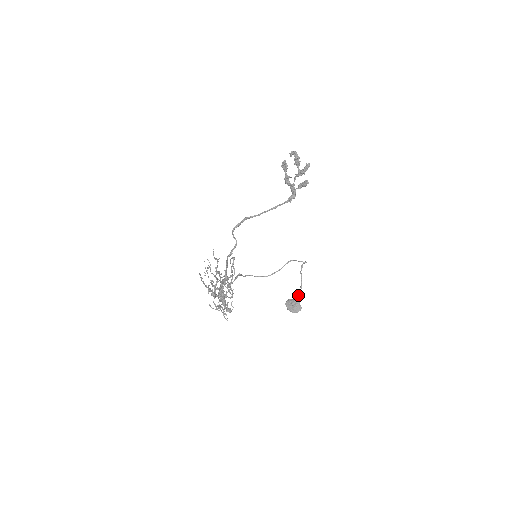
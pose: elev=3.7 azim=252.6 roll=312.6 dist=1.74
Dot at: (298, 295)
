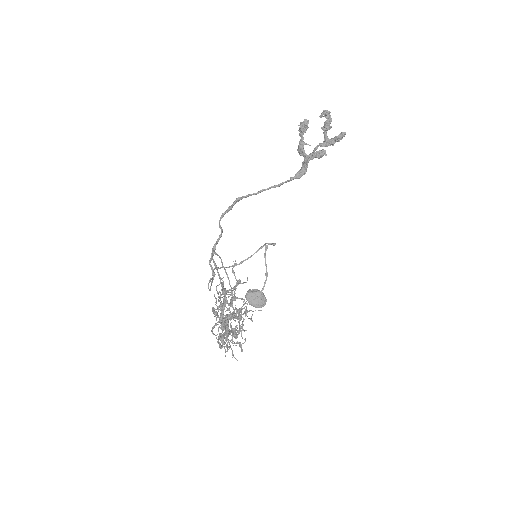
Dot at: occluded
